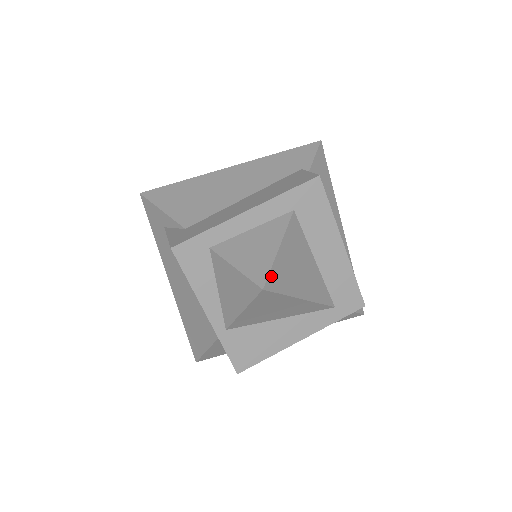
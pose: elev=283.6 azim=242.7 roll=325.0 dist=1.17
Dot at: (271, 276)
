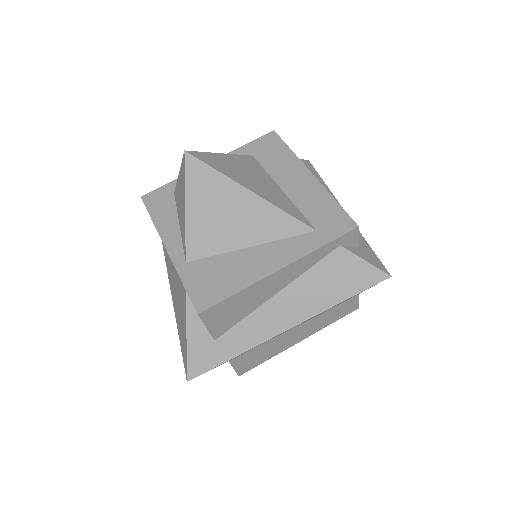
Dot at: (201, 154)
